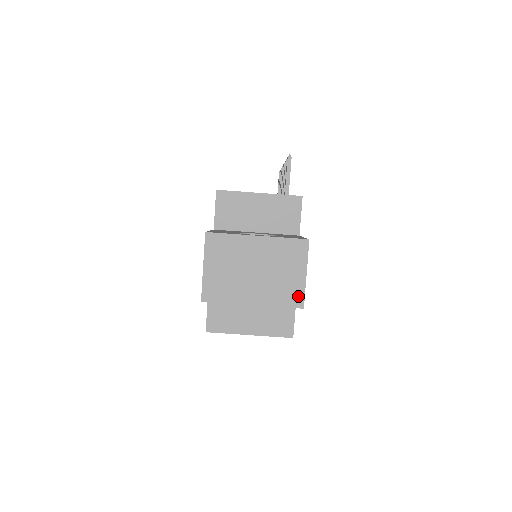
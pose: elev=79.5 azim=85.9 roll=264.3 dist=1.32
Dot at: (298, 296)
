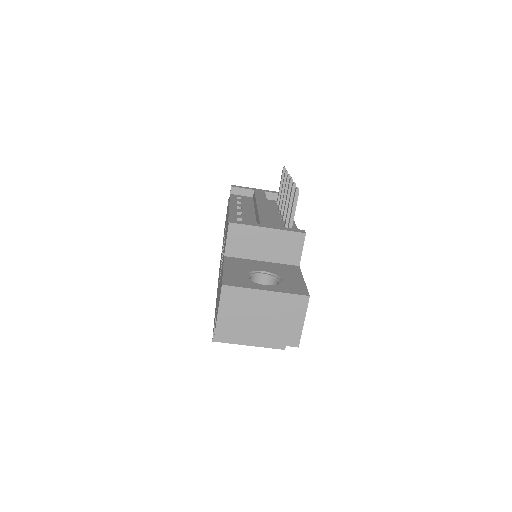
Dot at: (295, 338)
